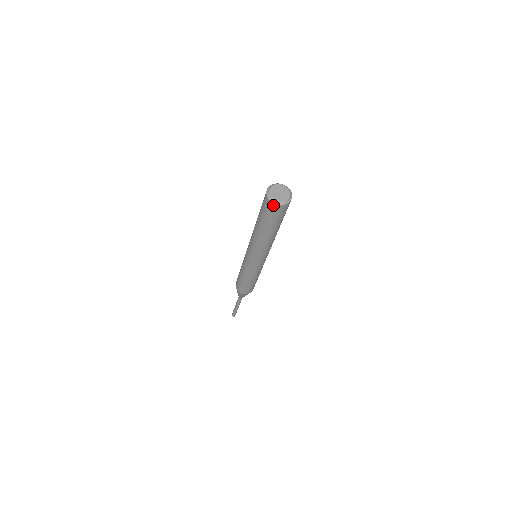
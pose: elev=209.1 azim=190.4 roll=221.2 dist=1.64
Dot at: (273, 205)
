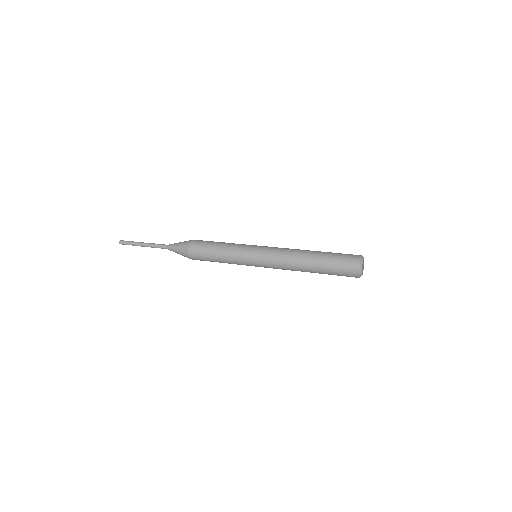
Dot at: (357, 277)
